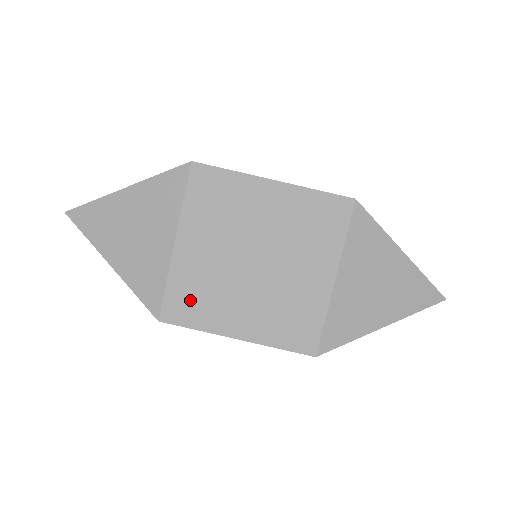
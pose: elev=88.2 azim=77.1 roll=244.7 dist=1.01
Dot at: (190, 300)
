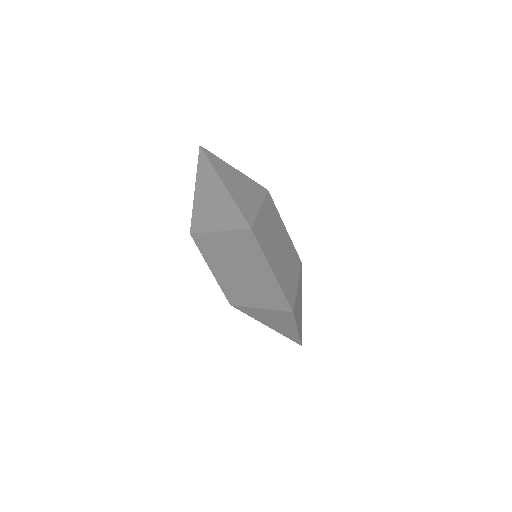
Dot at: (206, 246)
